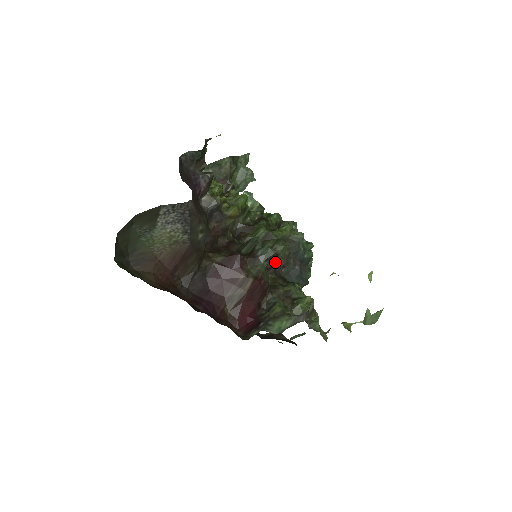
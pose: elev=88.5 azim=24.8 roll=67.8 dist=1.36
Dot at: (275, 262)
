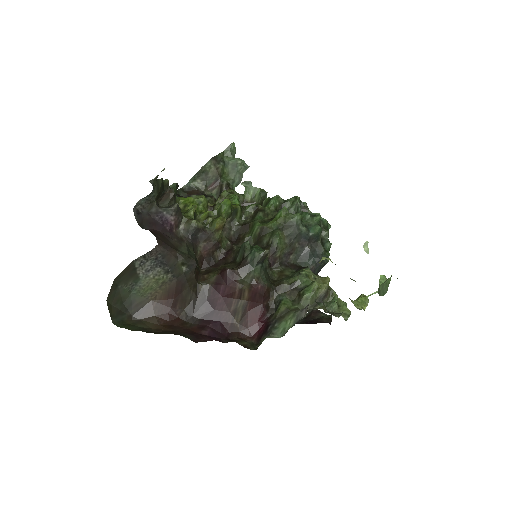
Dot at: (276, 255)
